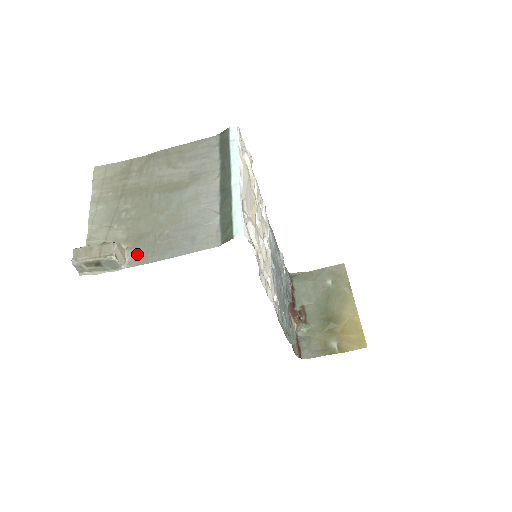
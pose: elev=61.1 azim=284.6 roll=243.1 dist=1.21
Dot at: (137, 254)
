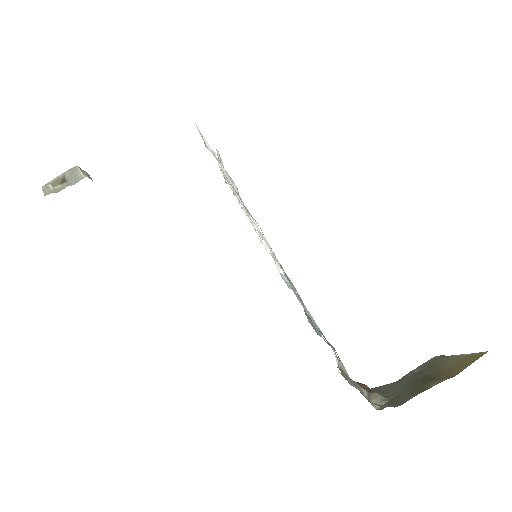
Dot at: occluded
